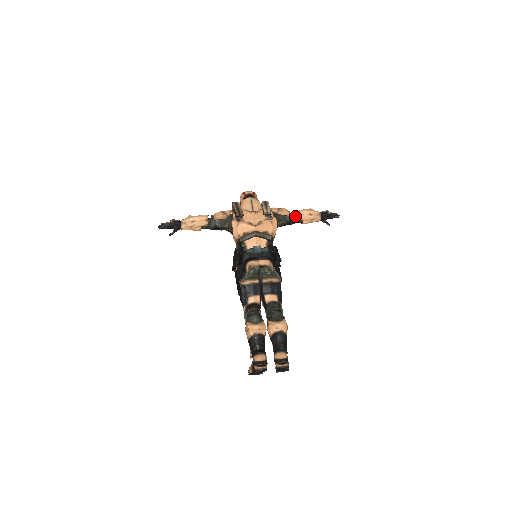
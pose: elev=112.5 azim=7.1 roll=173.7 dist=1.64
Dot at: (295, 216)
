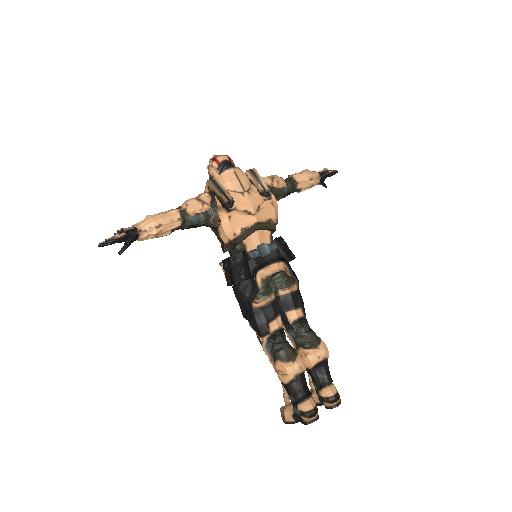
Dot at: (292, 185)
